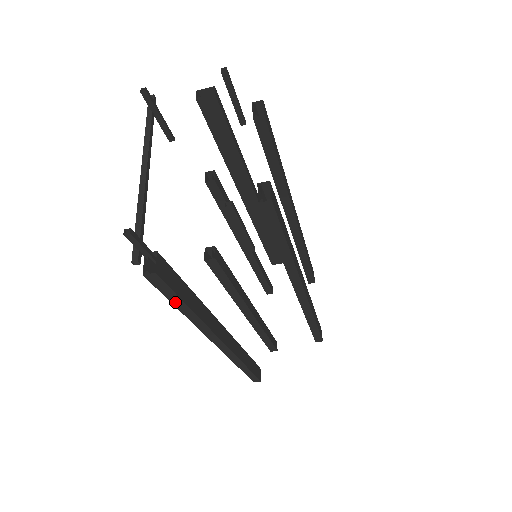
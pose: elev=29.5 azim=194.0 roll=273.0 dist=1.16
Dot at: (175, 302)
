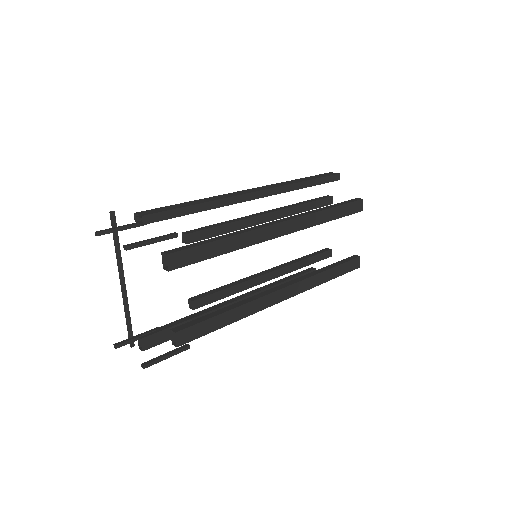
Dot at: occluded
